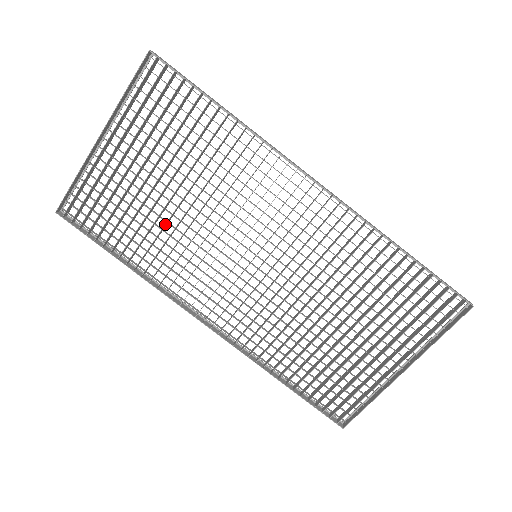
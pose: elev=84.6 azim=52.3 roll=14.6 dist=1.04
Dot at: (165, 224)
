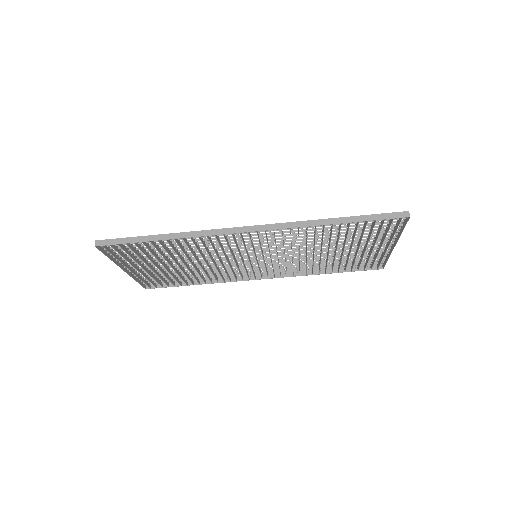
Dot at: occluded
